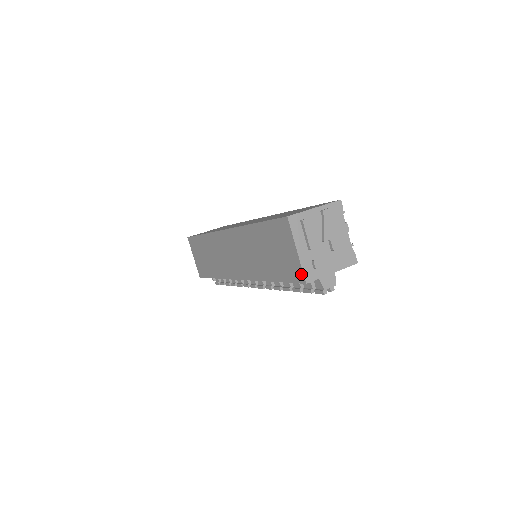
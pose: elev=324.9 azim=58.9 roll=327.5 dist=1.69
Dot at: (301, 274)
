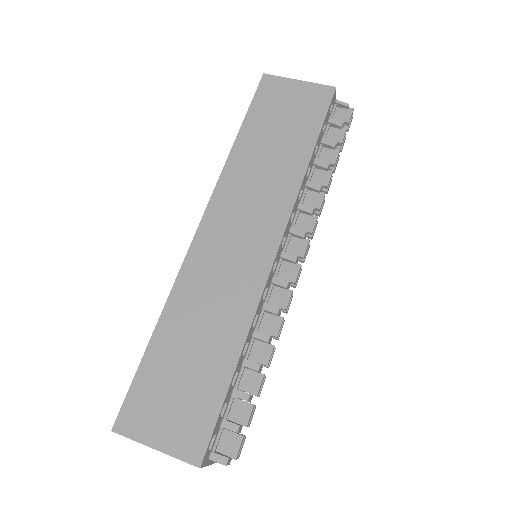
Dot at: (324, 88)
